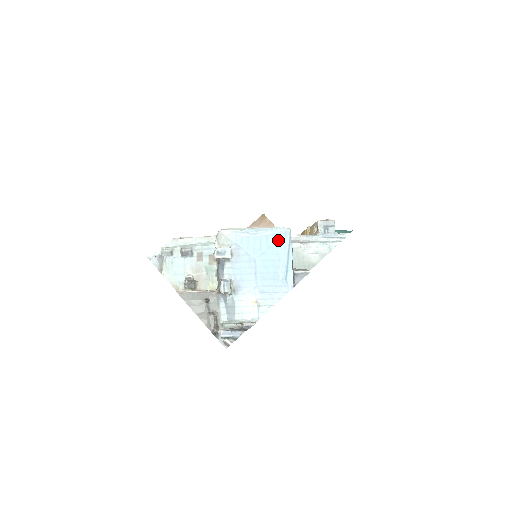
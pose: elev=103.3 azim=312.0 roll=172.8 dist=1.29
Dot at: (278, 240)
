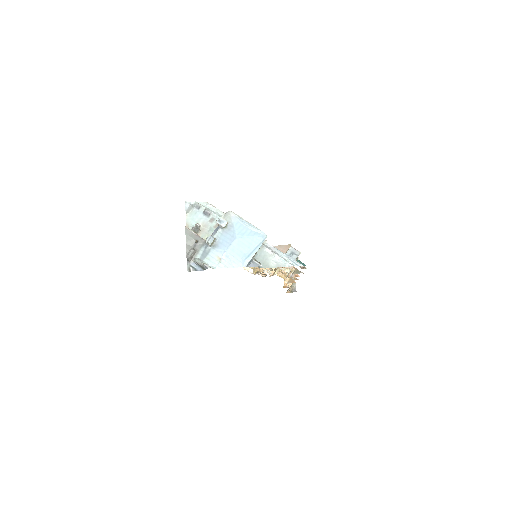
Dot at: (256, 237)
